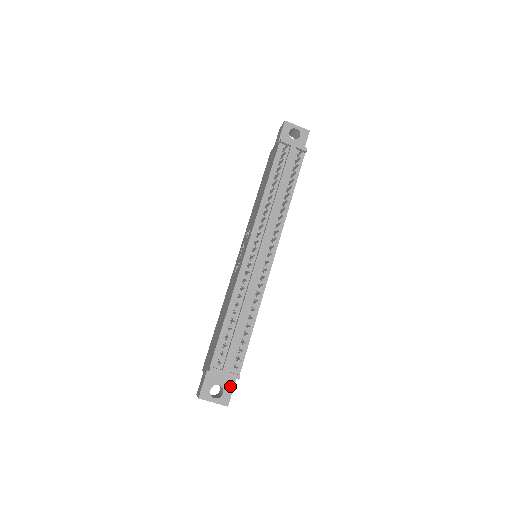
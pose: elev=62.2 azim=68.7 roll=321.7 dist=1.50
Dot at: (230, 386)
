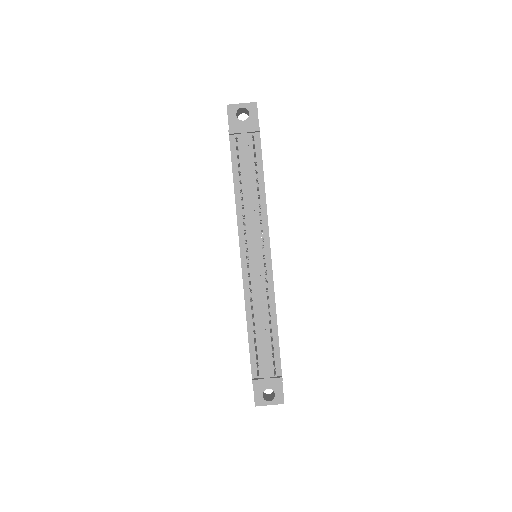
Dot at: (279, 386)
